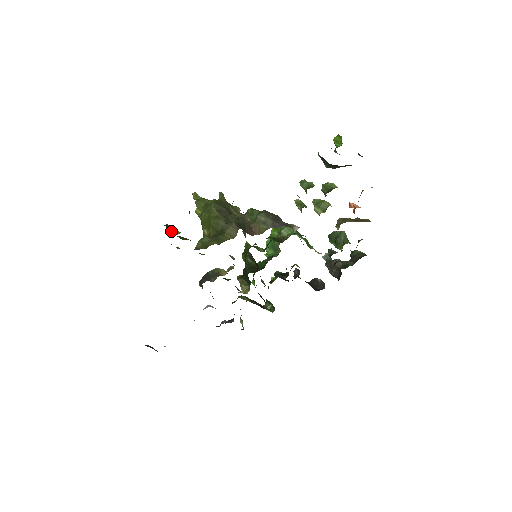
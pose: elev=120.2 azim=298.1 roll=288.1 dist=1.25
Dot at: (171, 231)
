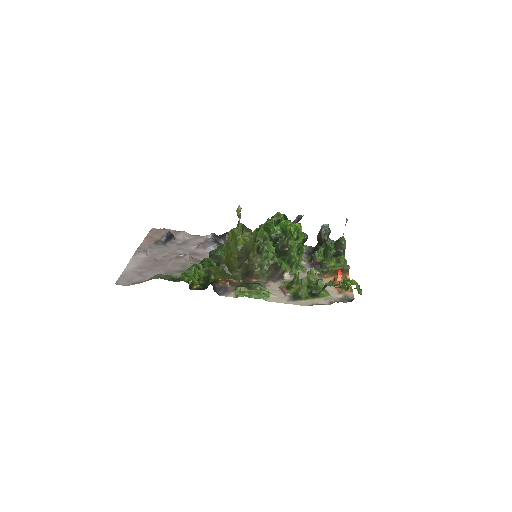
Dot at: (192, 284)
